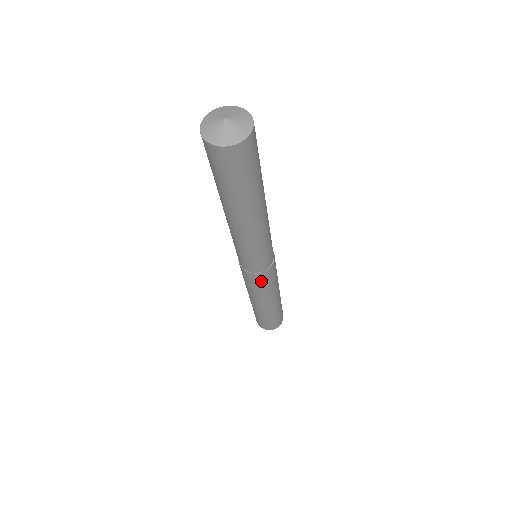
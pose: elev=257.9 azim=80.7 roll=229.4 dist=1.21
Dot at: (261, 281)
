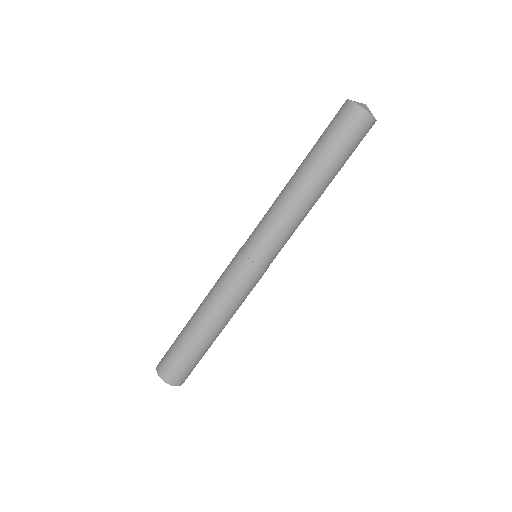
Dot at: (242, 276)
